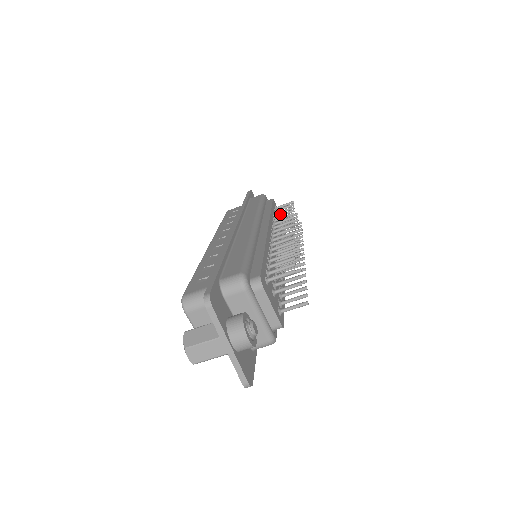
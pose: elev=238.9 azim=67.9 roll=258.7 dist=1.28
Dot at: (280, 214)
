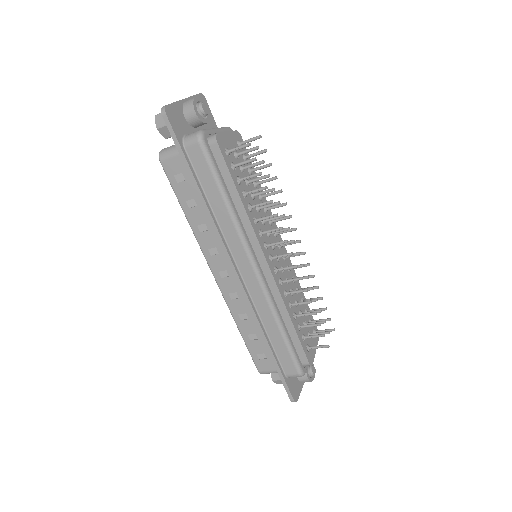
Dot at: occluded
